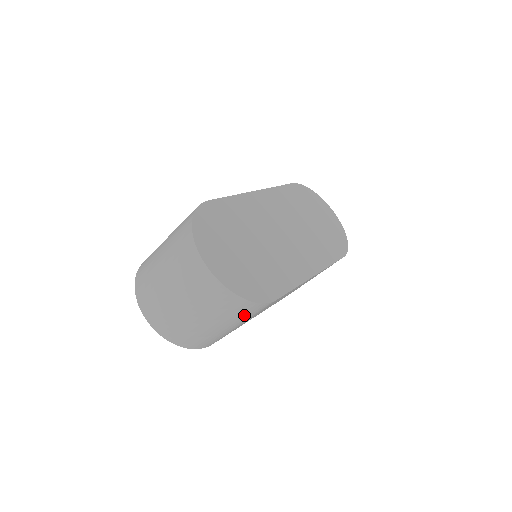
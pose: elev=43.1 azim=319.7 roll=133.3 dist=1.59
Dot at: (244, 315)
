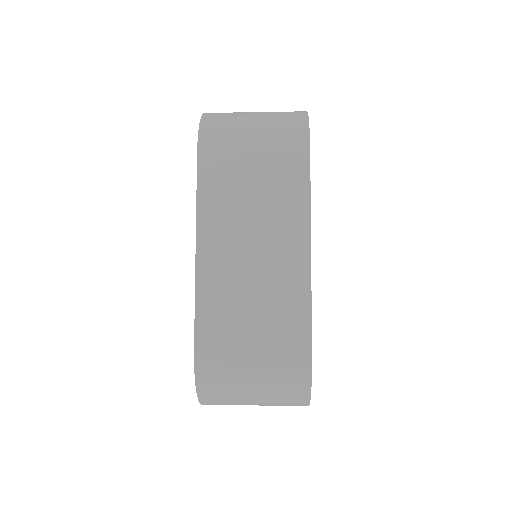
Dot at: occluded
